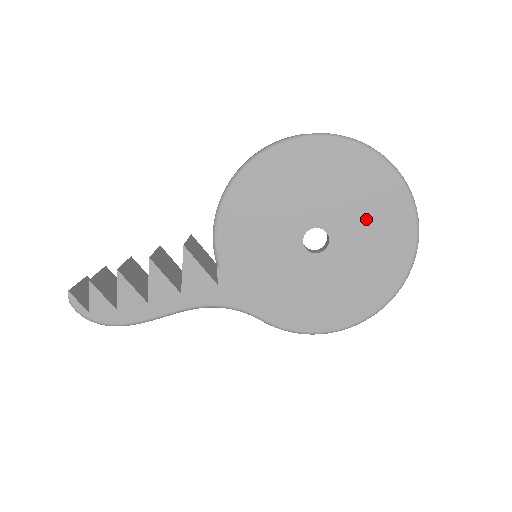
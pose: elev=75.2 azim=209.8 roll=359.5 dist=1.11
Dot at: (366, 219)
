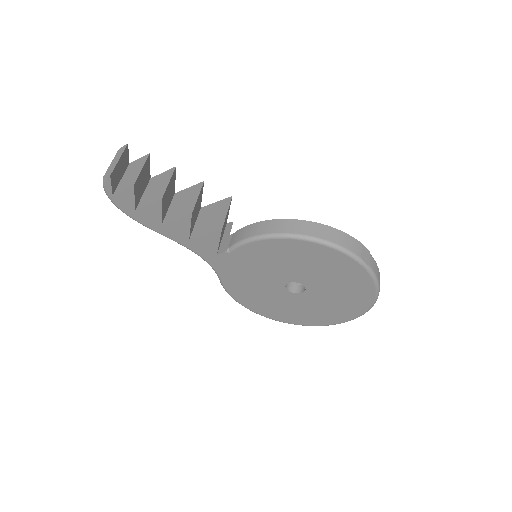
Dot at: (331, 303)
